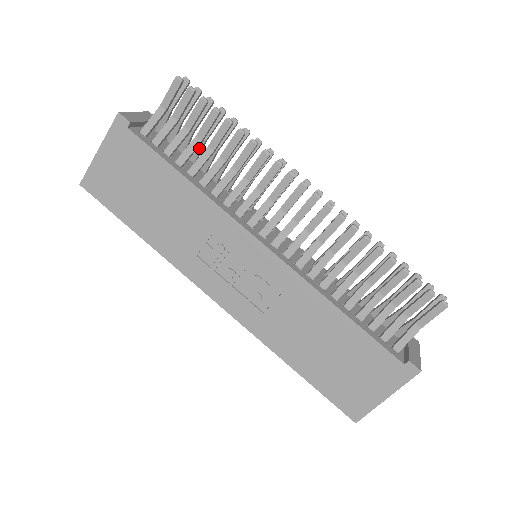
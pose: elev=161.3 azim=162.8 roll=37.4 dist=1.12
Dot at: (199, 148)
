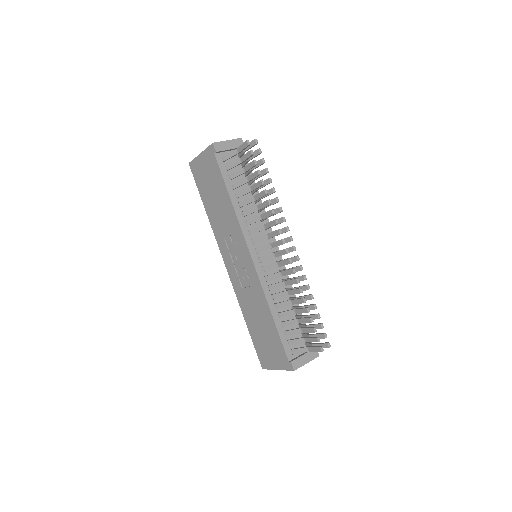
Dot at: (251, 181)
